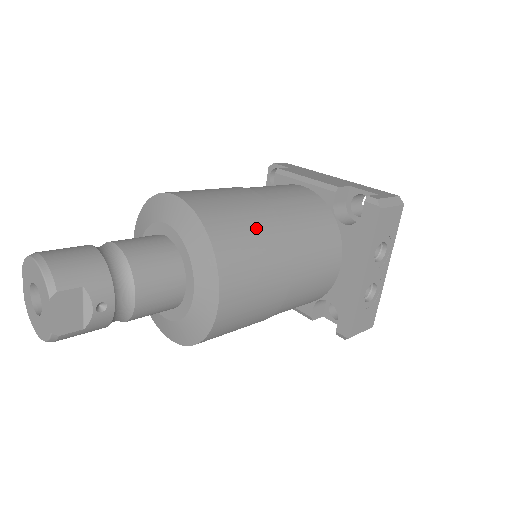
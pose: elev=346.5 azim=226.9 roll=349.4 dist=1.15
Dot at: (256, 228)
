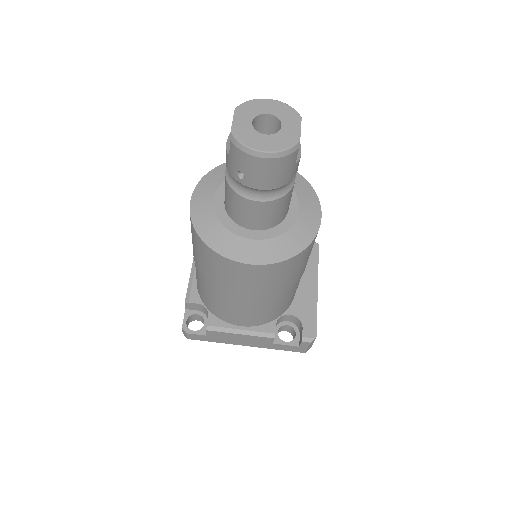
Dot at: occluded
